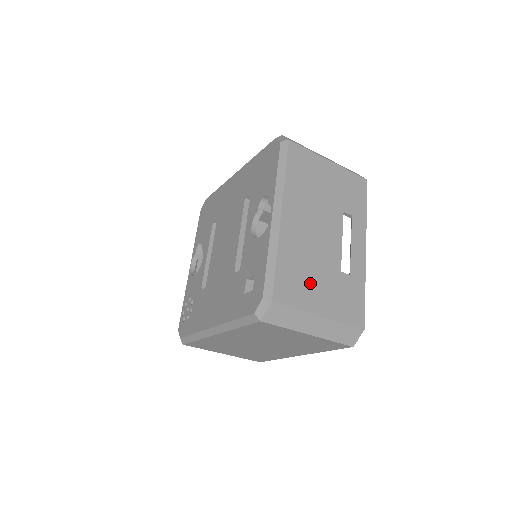
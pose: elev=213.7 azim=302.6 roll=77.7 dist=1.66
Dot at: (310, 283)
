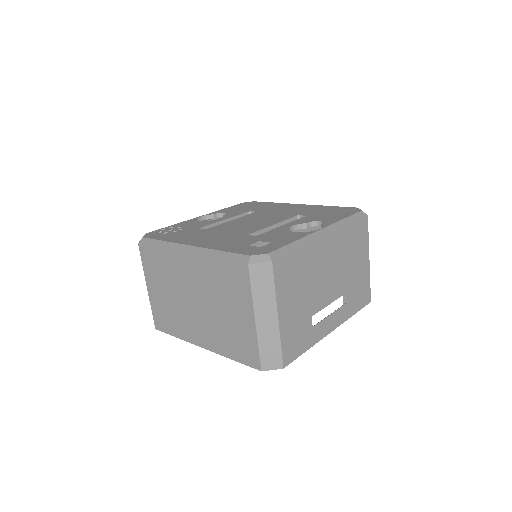
Dot at: (295, 291)
